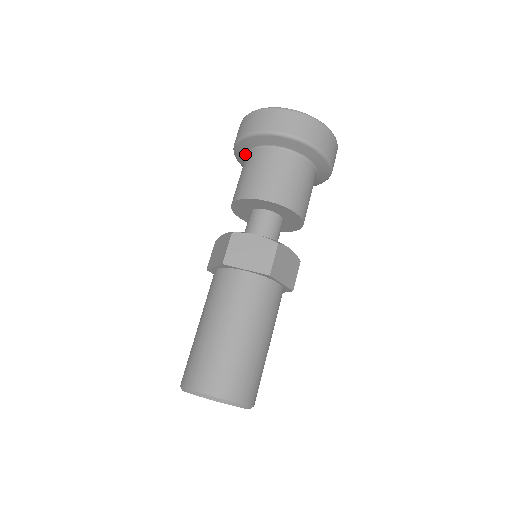
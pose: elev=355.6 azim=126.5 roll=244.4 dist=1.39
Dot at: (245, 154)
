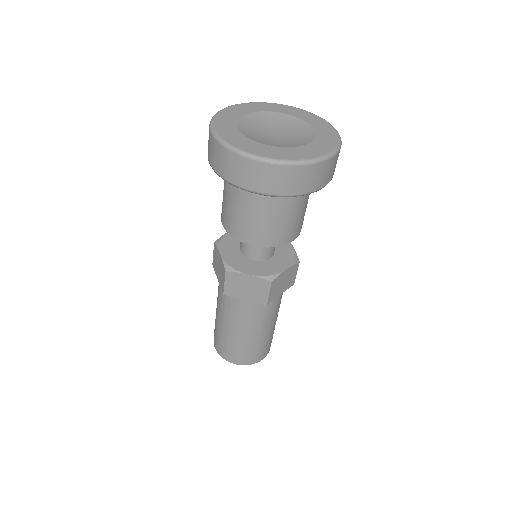
Dot at: occluded
